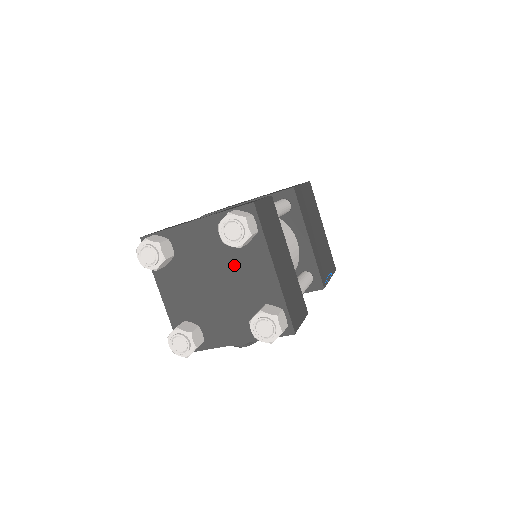
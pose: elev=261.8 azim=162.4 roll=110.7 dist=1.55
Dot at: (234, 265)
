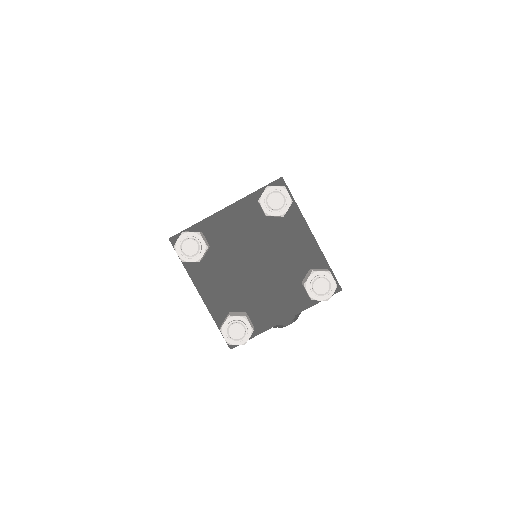
Dot at: (272, 240)
